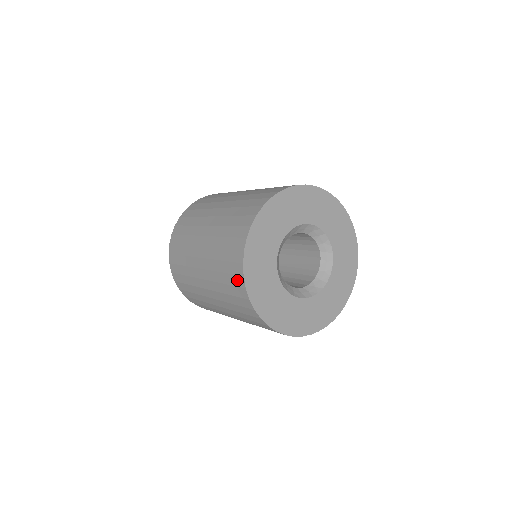
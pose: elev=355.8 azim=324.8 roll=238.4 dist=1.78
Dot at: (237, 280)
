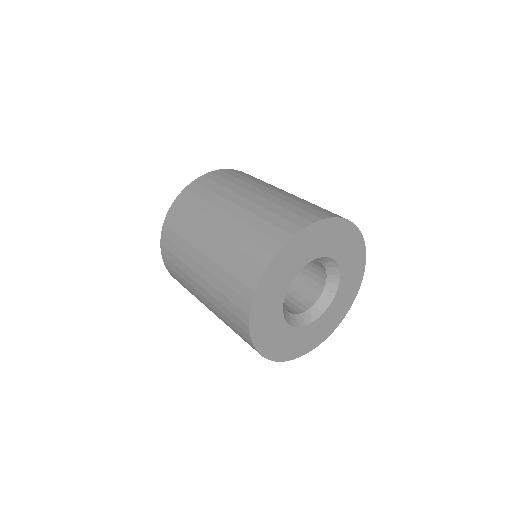
Dot at: (242, 303)
